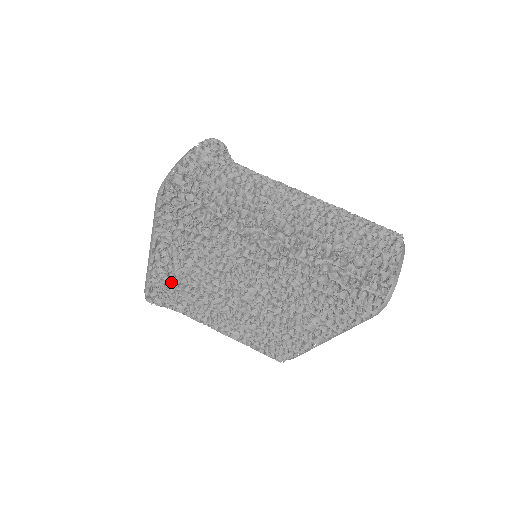
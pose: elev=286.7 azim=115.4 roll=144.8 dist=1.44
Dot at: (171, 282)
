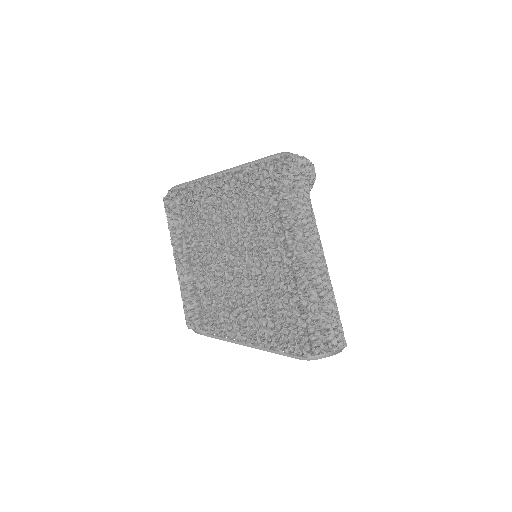
Dot at: (203, 201)
